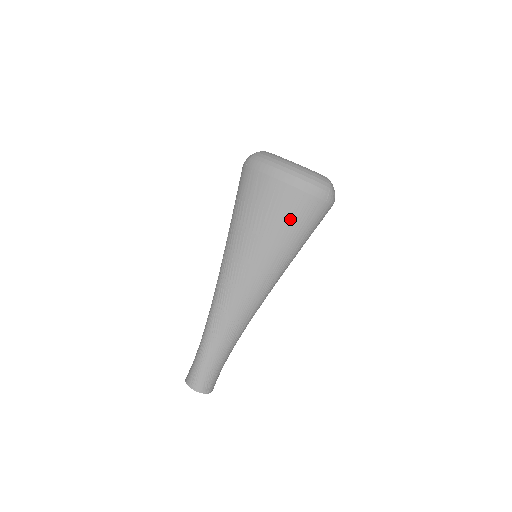
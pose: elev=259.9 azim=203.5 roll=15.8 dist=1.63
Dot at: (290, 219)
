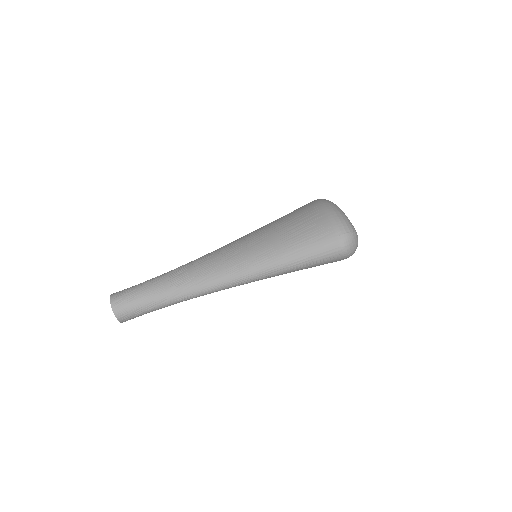
Dot at: (301, 230)
